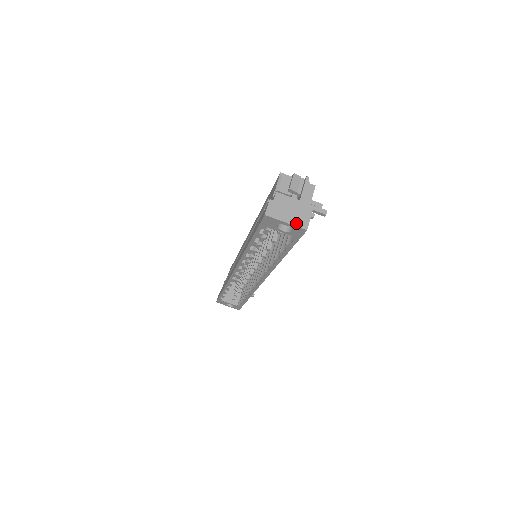
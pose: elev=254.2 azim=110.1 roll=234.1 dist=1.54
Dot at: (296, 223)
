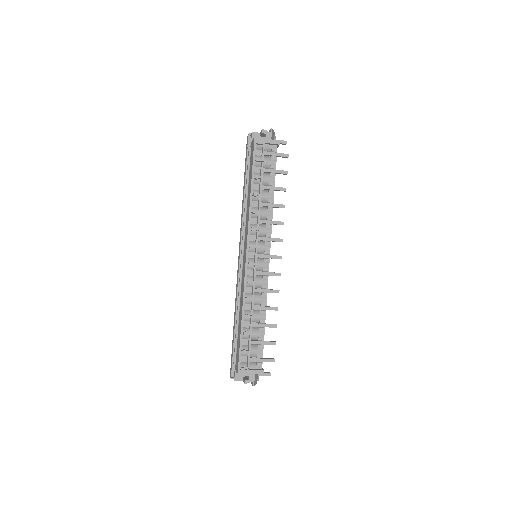
Dot at: occluded
